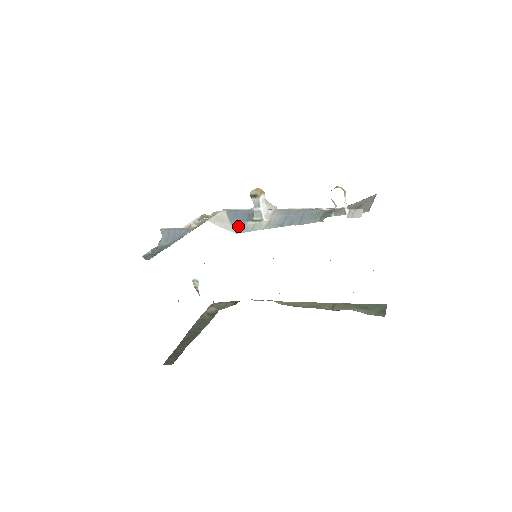
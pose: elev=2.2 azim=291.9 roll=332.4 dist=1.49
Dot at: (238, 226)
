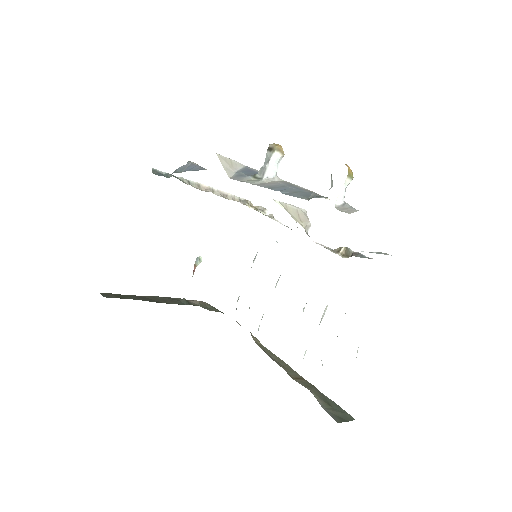
Dot at: (238, 175)
